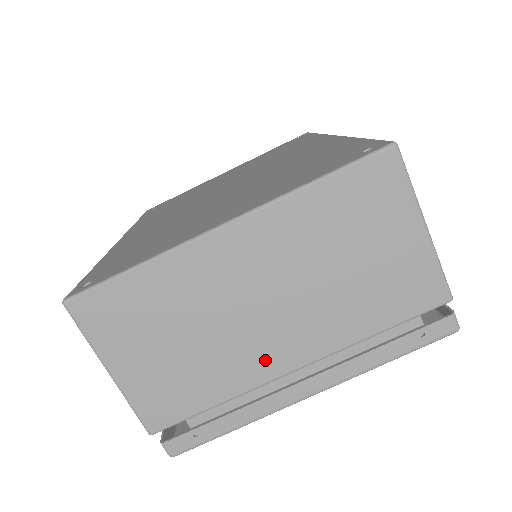
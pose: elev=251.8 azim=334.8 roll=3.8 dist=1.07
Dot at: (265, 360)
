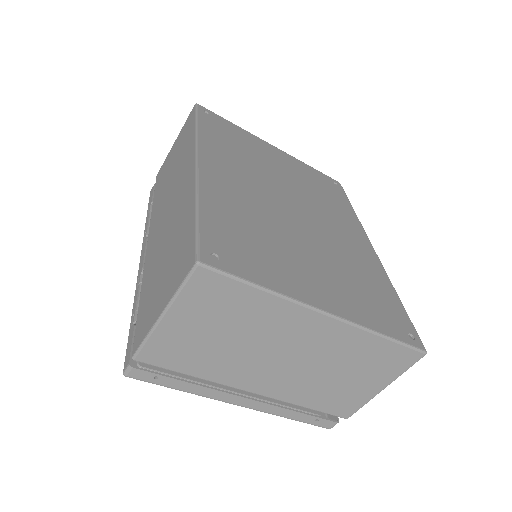
Dot at: (246, 378)
